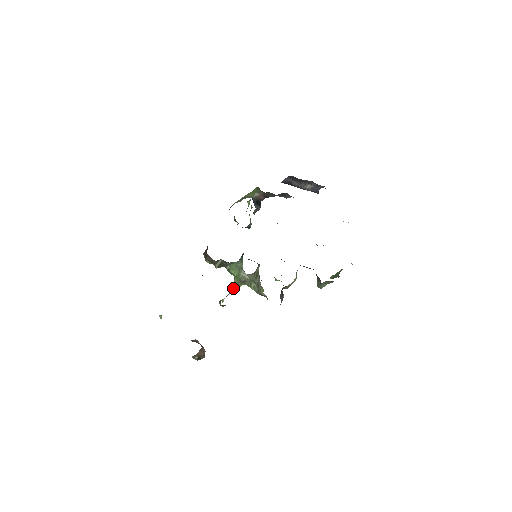
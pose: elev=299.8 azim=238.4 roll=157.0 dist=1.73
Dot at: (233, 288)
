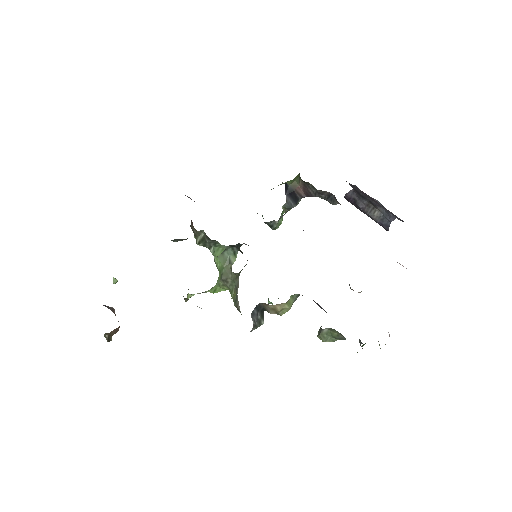
Dot at: (213, 288)
